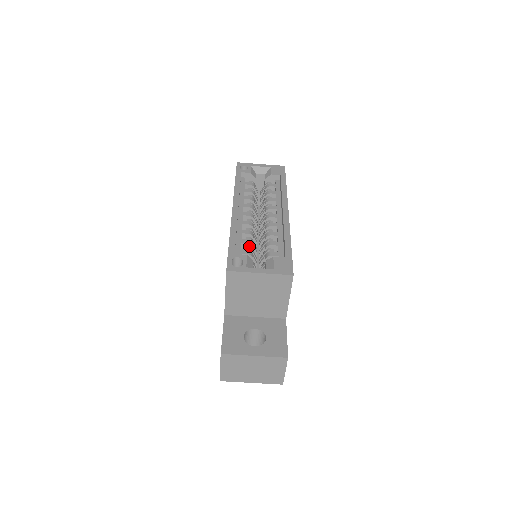
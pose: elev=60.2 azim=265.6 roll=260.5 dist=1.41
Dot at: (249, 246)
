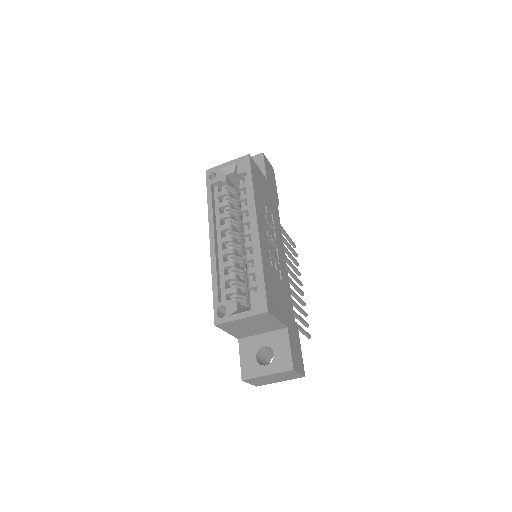
Dot at: (232, 280)
